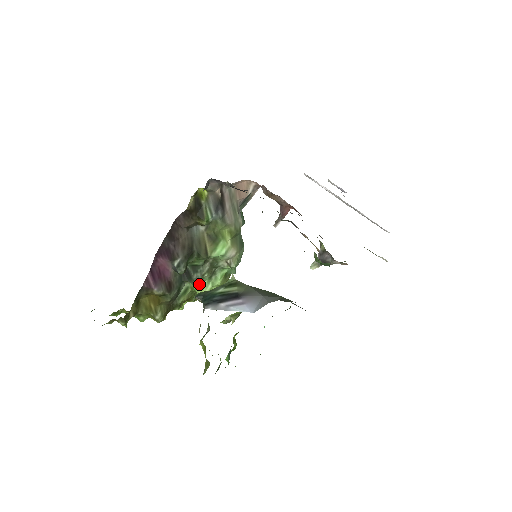
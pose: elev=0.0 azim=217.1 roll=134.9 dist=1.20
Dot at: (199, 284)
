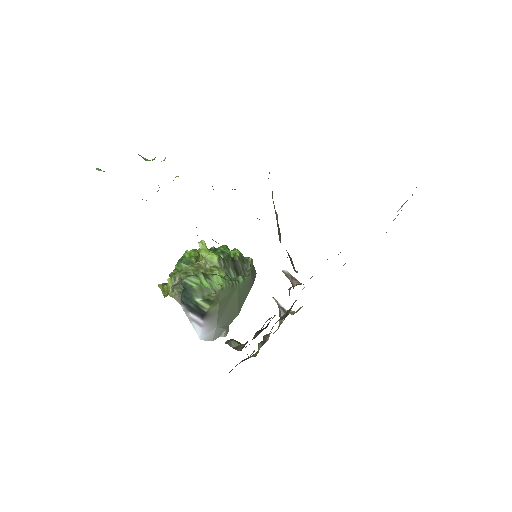
Dot at: occluded
